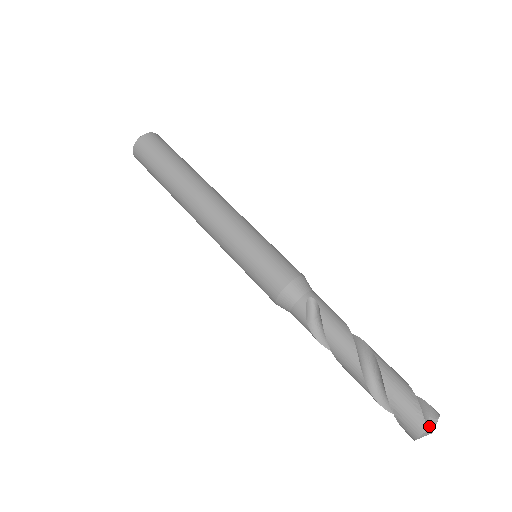
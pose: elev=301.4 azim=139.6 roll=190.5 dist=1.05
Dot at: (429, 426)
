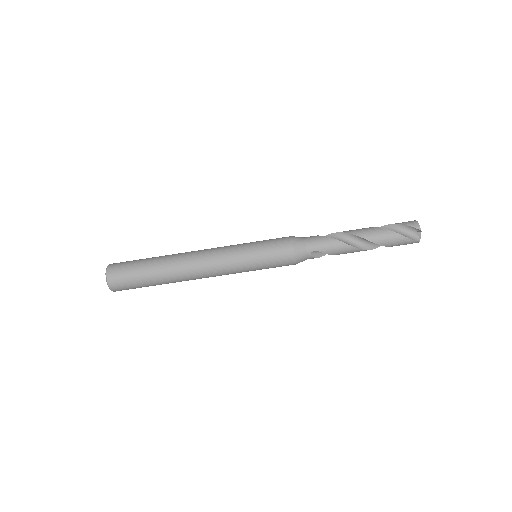
Dot at: (419, 235)
